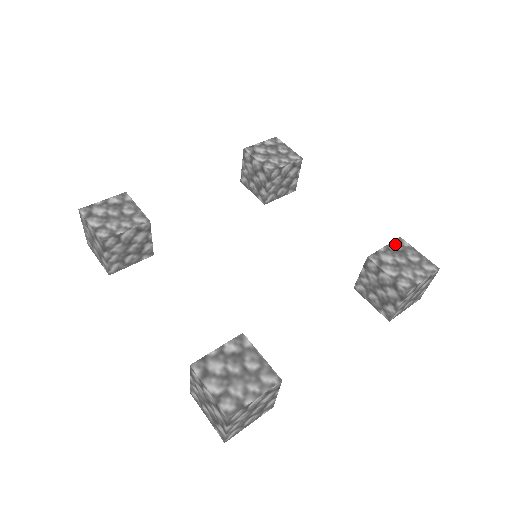
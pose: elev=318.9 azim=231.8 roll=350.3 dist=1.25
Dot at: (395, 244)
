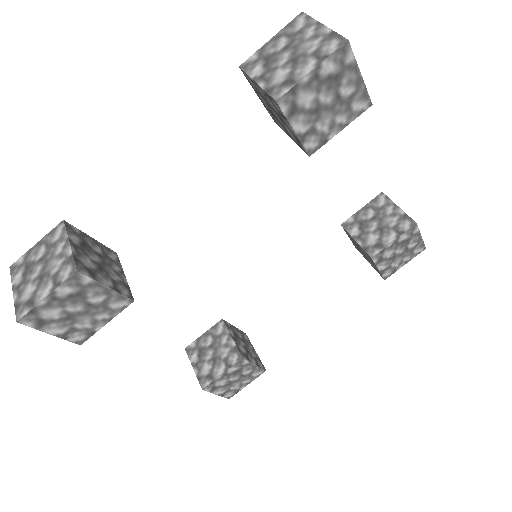
Dot at: (406, 235)
